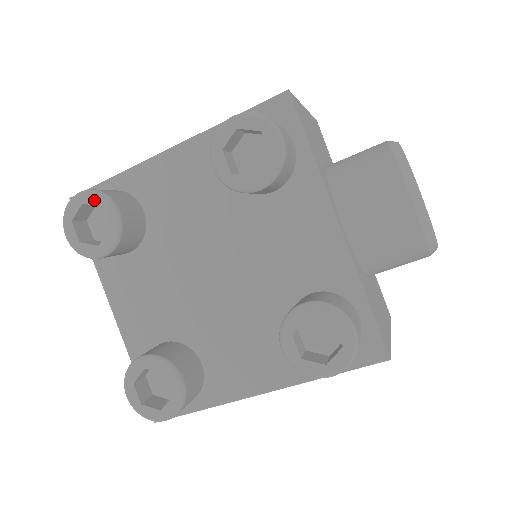
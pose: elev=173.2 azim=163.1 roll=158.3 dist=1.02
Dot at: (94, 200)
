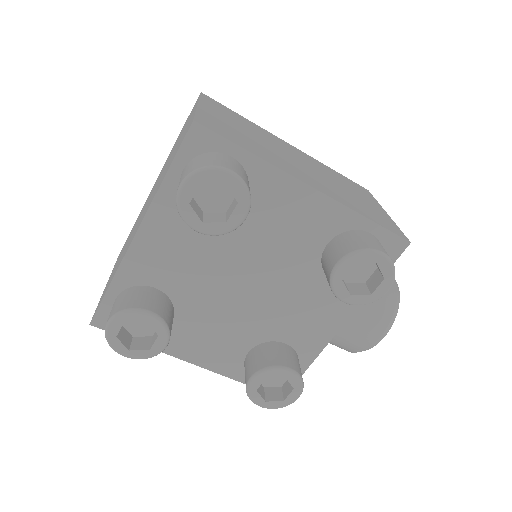
Dot at: (238, 192)
